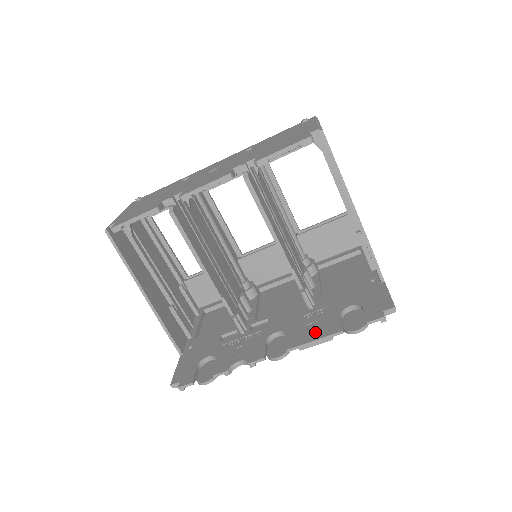
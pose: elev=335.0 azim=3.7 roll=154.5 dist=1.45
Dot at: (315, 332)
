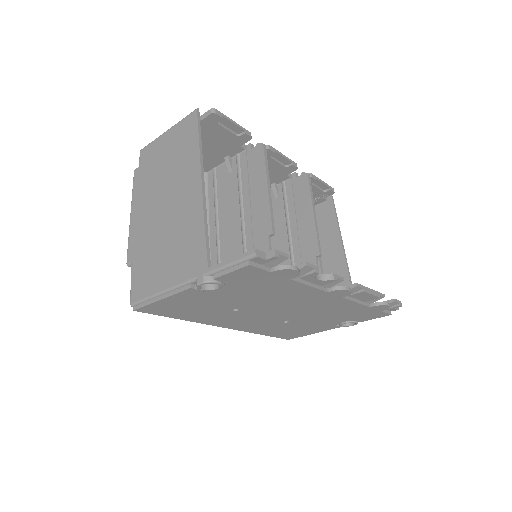
Dot at: occluded
